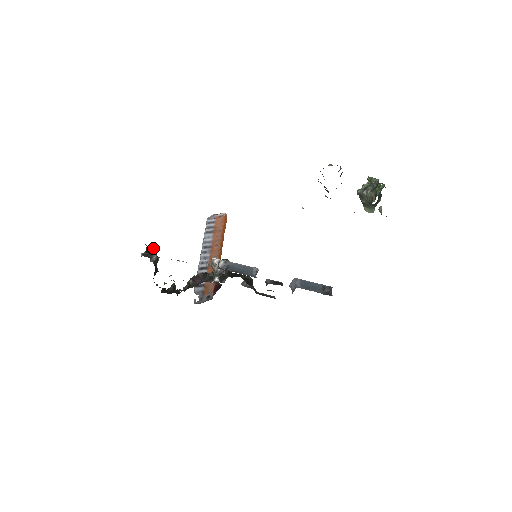
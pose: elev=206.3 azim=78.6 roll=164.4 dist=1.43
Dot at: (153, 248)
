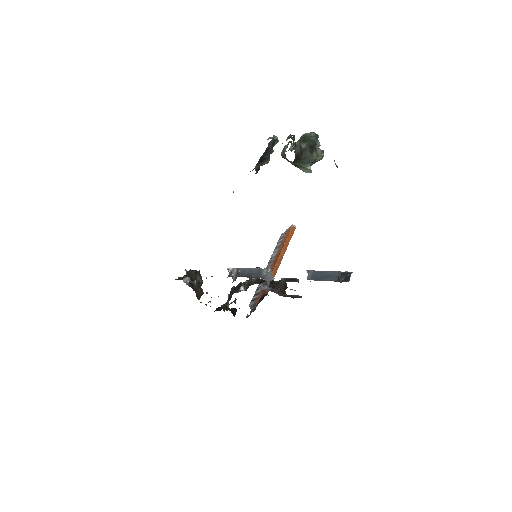
Dot at: (196, 272)
